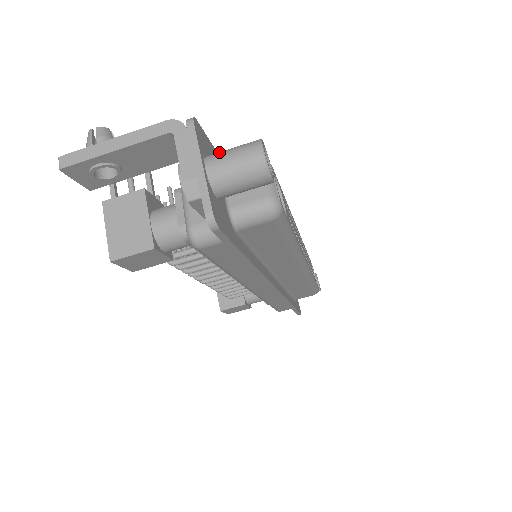
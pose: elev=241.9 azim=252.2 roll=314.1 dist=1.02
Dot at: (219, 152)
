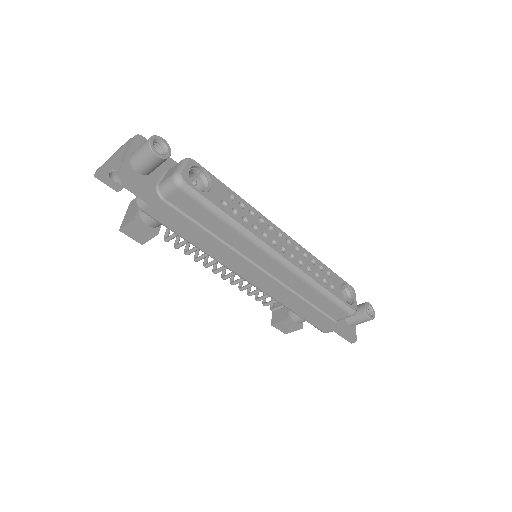
Dot at: occluded
